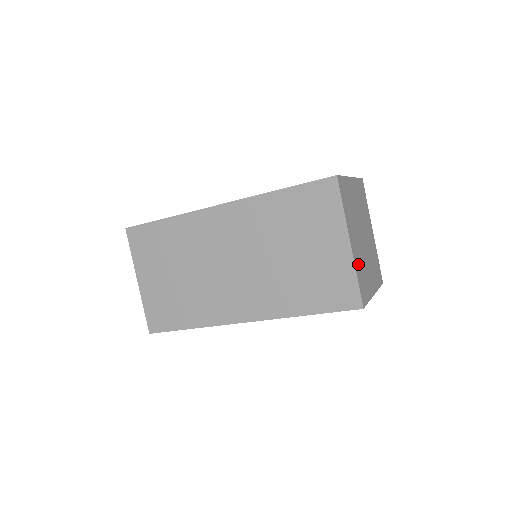
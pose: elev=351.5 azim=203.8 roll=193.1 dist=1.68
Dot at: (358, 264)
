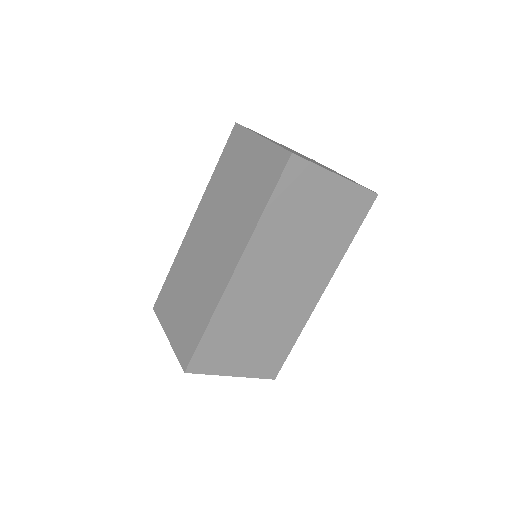
Dot at: occluded
